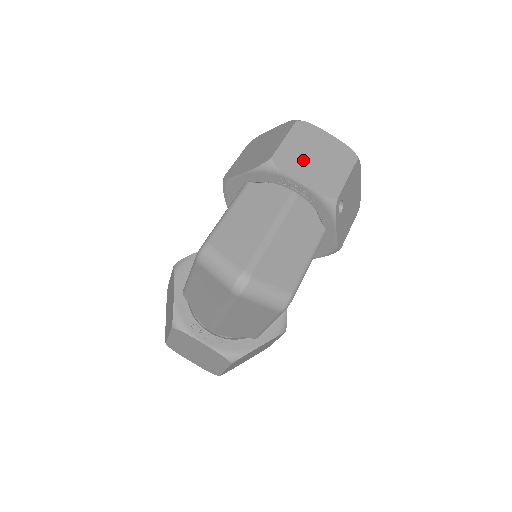
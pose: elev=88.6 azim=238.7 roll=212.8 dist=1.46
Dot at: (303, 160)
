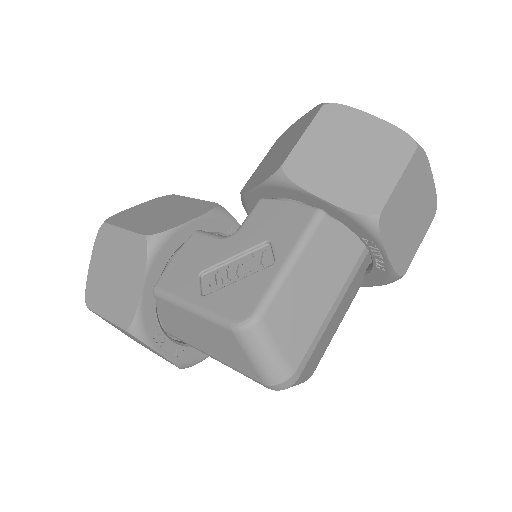
Dot at: (401, 218)
